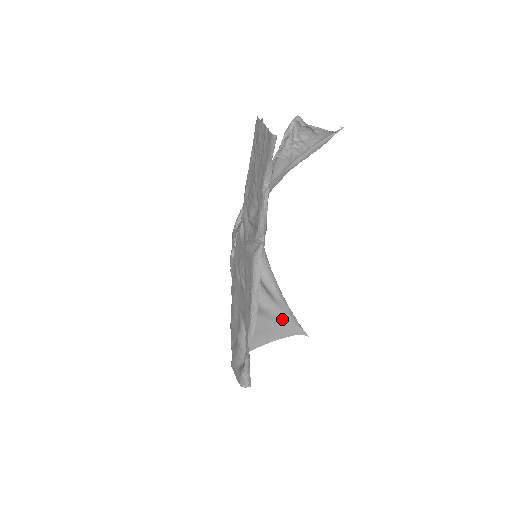
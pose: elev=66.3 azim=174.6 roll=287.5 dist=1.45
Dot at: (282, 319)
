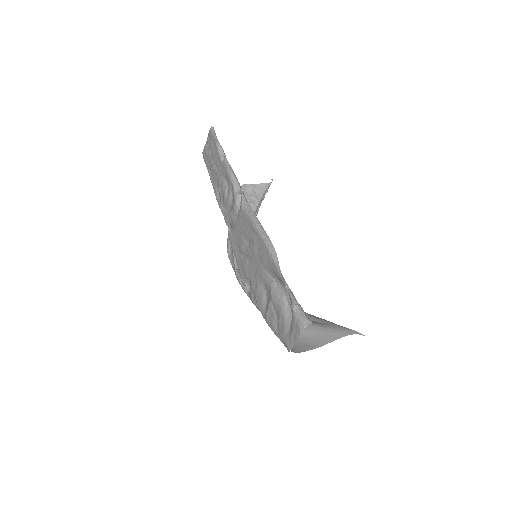
Dot at: (323, 323)
